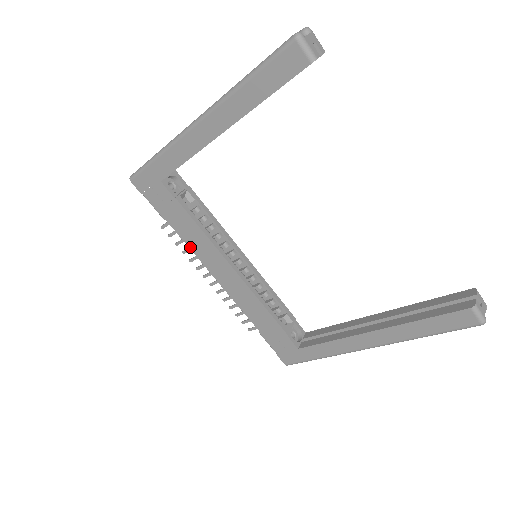
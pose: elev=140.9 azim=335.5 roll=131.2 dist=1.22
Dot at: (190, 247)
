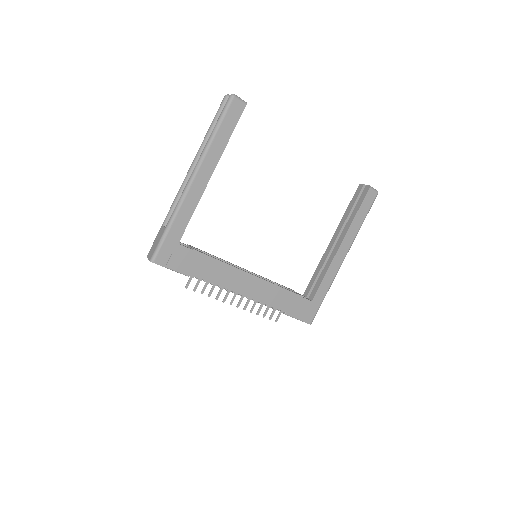
Dot at: (215, 283)
